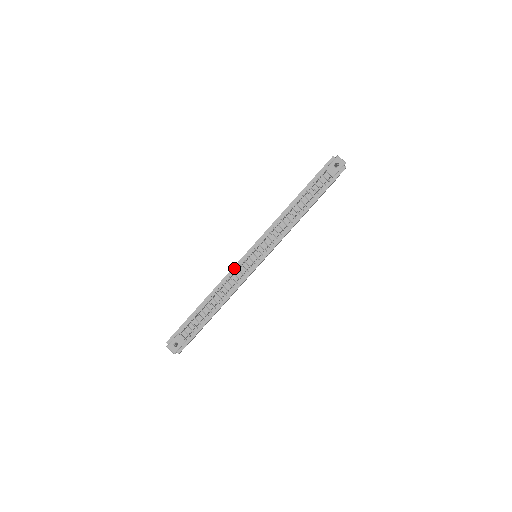
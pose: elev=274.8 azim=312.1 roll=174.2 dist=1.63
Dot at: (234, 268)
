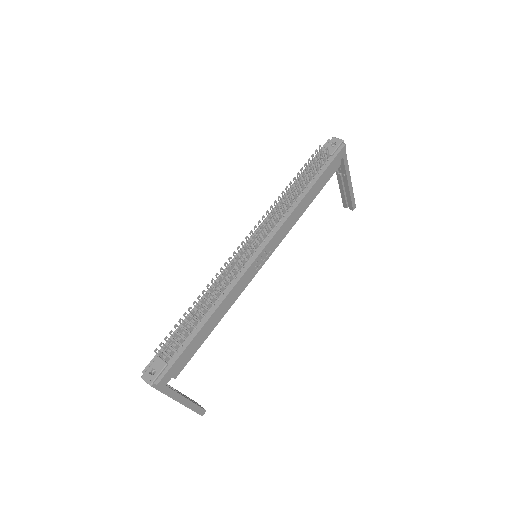
Dot at: occluded
